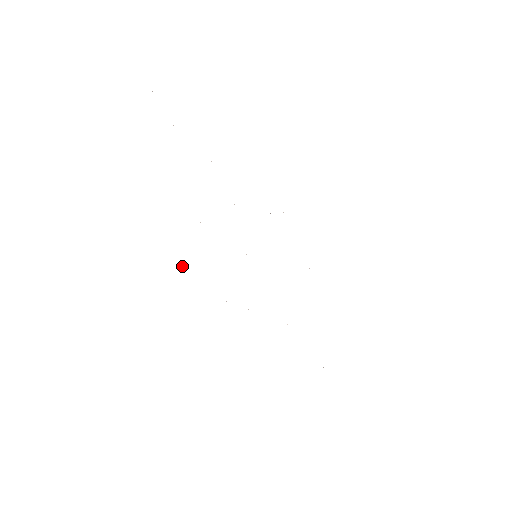
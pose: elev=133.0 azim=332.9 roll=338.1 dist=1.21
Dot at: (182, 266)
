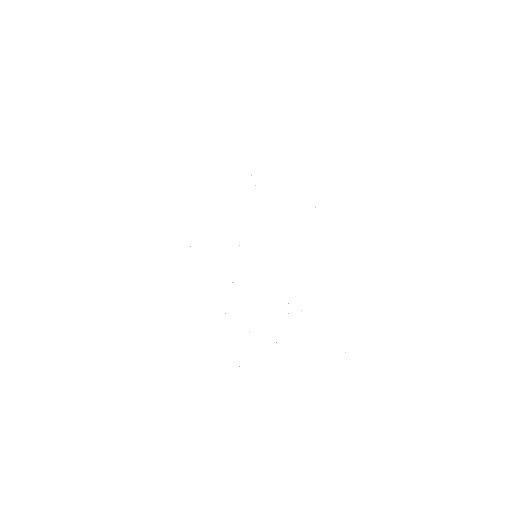
Dot at: occluded
